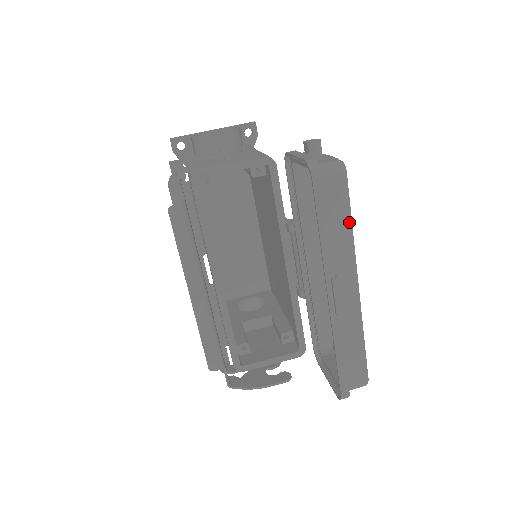
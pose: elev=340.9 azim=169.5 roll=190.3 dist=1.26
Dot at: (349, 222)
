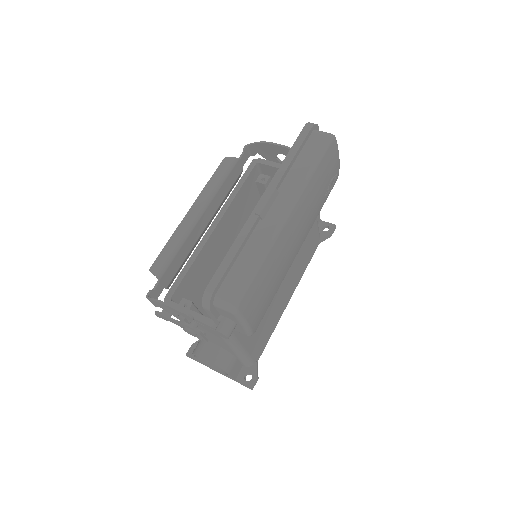
Dot at: (313, 165)
